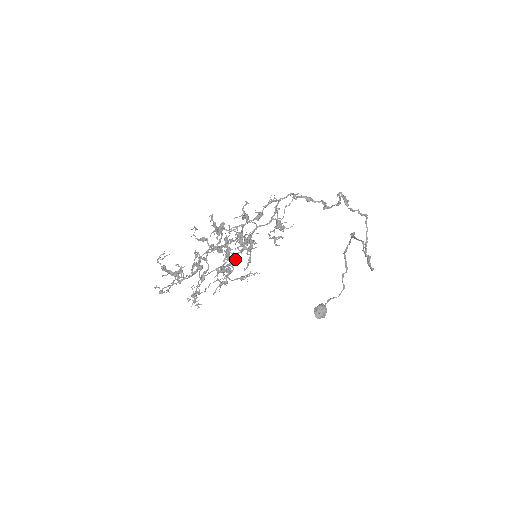
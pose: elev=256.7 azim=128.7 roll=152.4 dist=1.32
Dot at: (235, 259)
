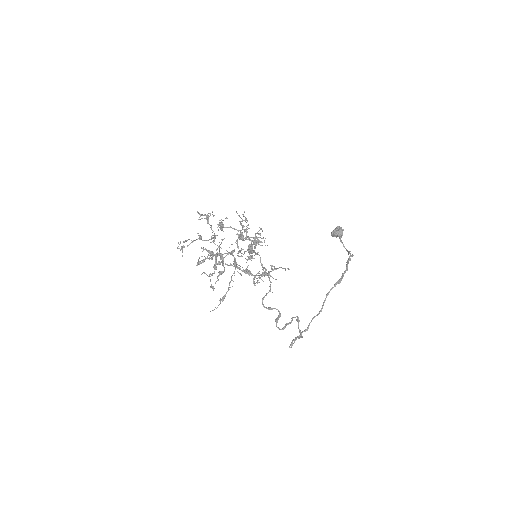
Dot at: (248, 238)
